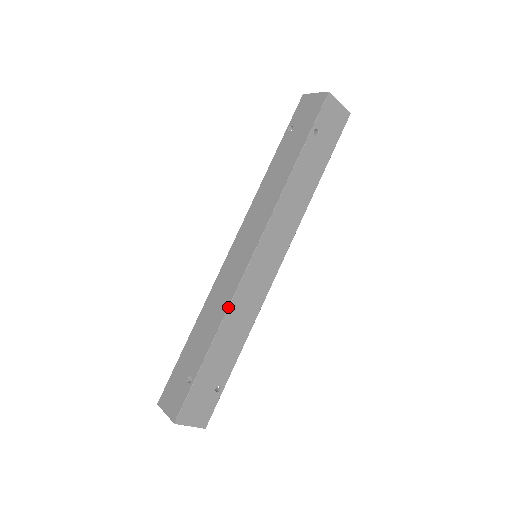
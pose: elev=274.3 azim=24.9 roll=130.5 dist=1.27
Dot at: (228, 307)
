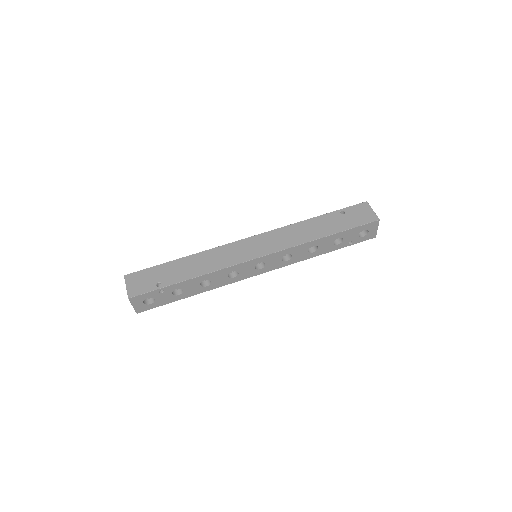
Dot at: (210, 249)
